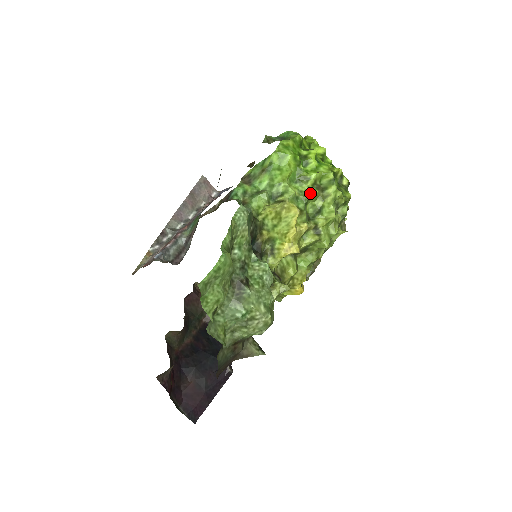
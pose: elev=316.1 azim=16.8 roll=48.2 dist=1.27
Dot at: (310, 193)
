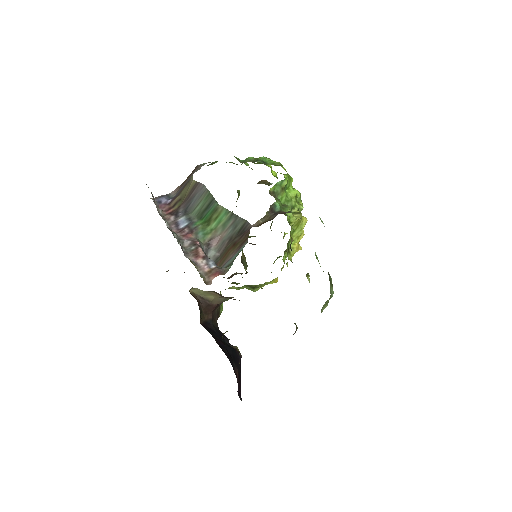
Dot at: (301, 207)
